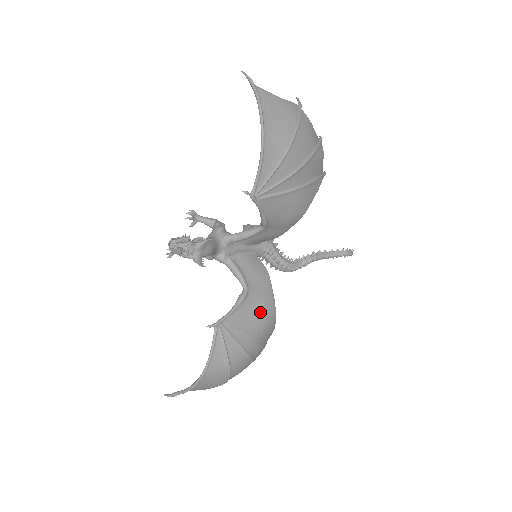
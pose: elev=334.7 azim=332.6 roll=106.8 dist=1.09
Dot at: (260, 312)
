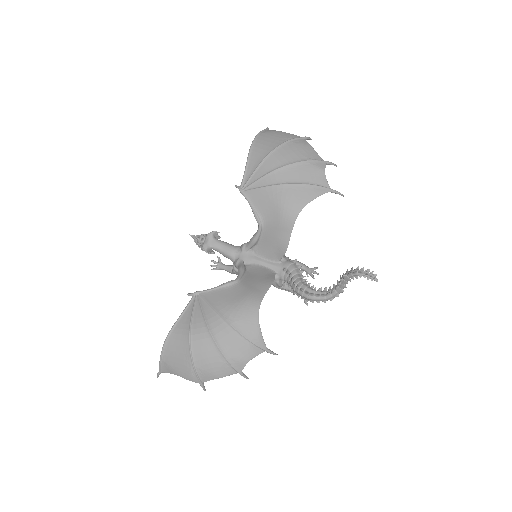
Dot at: (239, 300)
